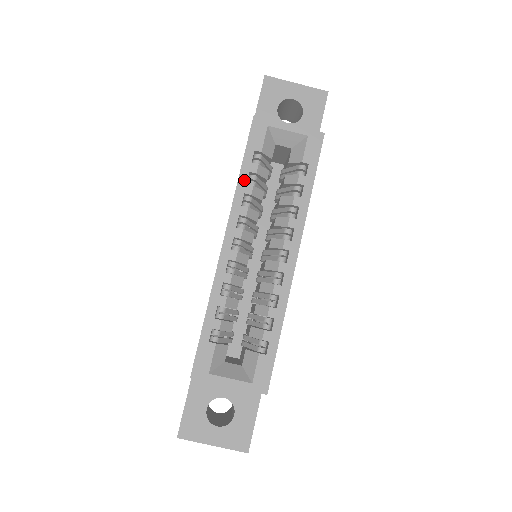
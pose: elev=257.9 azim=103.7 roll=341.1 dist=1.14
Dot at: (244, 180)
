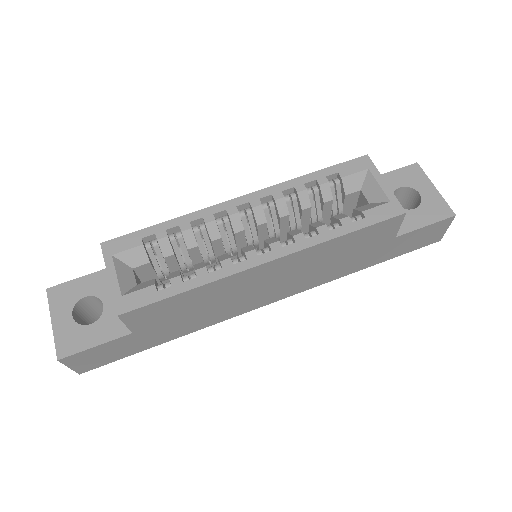
Dot at: (305, 180)
